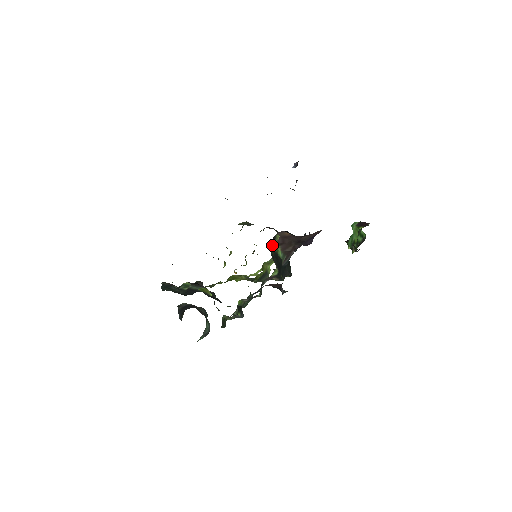
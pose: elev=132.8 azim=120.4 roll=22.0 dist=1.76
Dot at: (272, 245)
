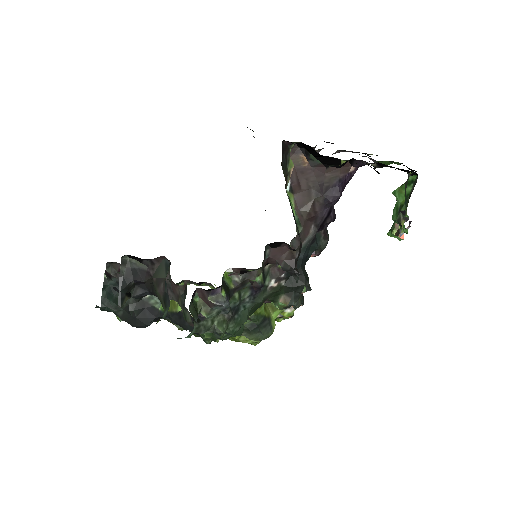
Dot at: (283, 163)
